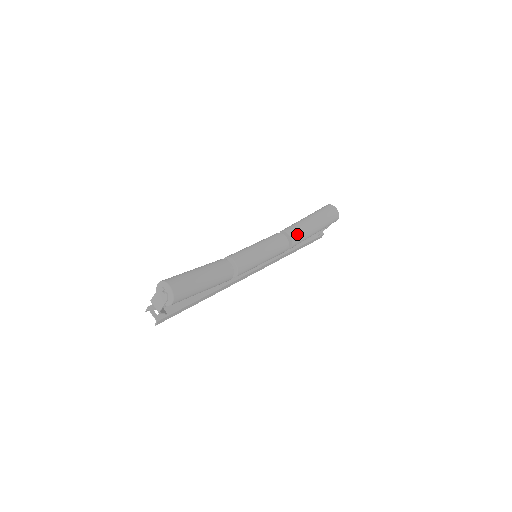
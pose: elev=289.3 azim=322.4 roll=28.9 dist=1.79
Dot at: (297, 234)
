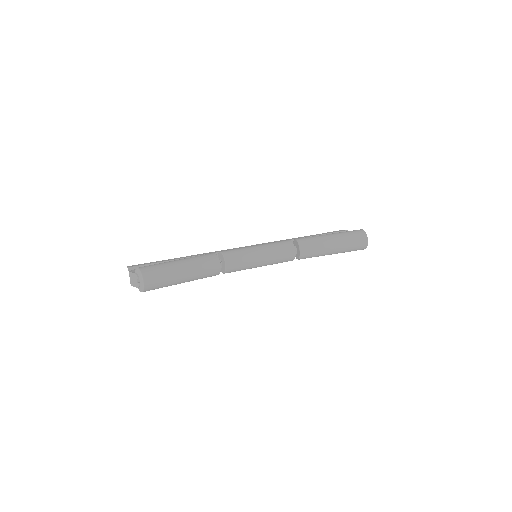
Dot at: (309, 253)
